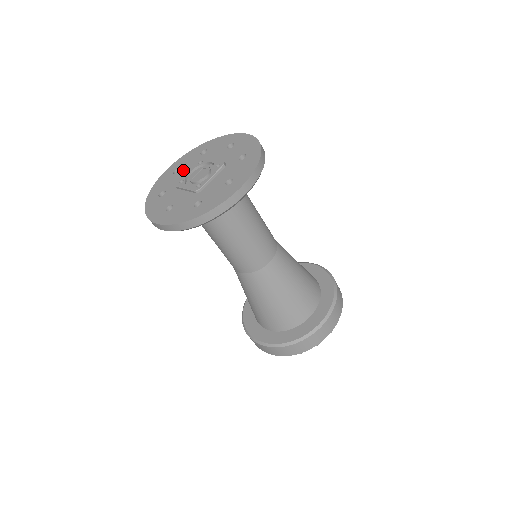
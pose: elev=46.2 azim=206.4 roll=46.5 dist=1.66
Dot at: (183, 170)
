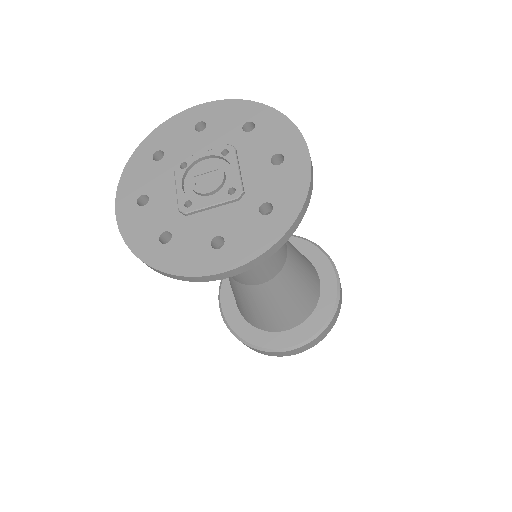
Dot at: (205, 136)
